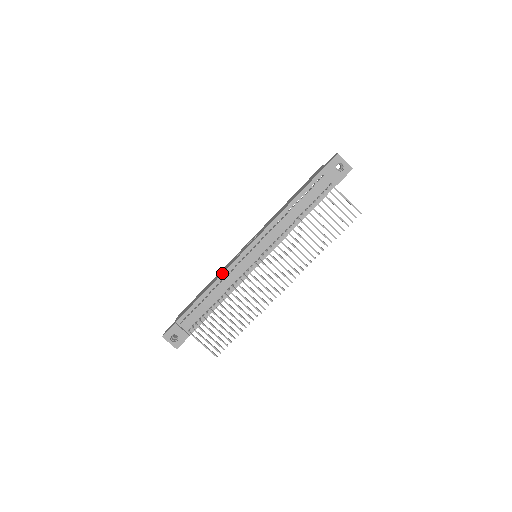
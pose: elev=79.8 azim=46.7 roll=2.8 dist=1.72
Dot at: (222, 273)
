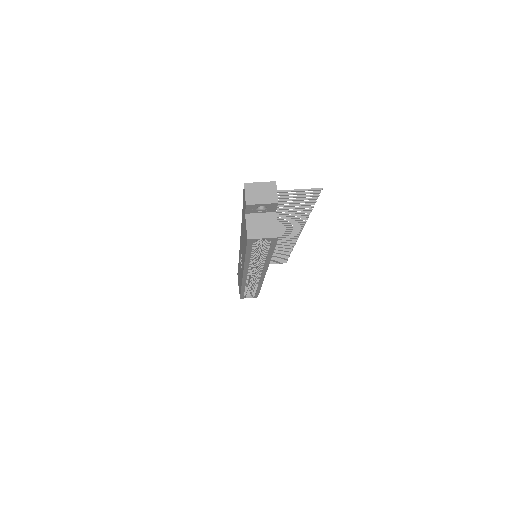
Dot at: occluded
